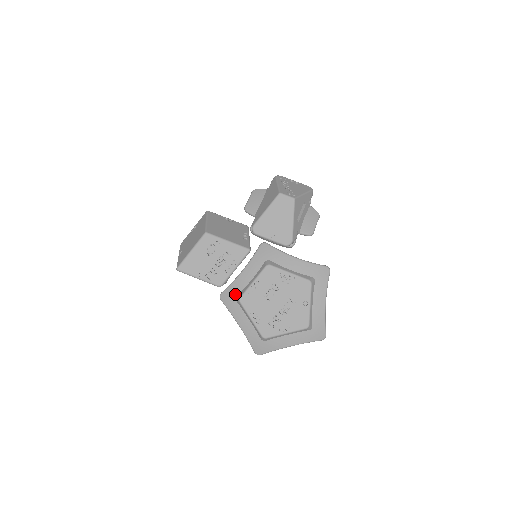
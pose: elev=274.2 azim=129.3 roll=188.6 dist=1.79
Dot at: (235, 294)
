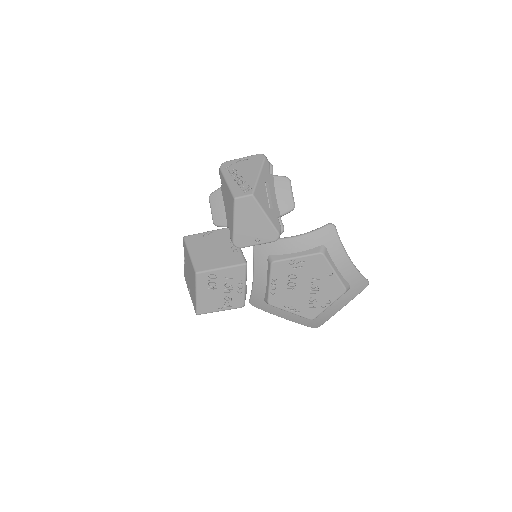
Dot at: (261, 298)
